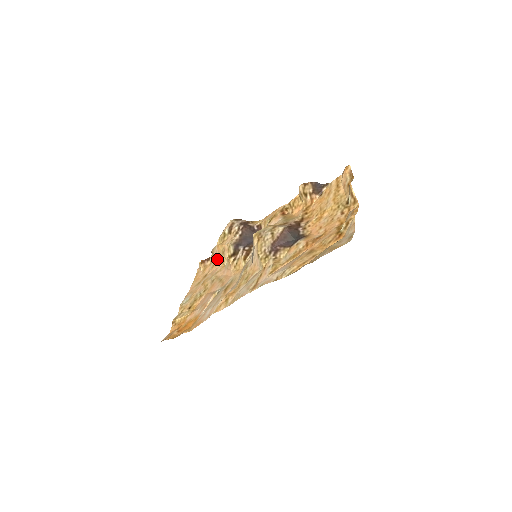
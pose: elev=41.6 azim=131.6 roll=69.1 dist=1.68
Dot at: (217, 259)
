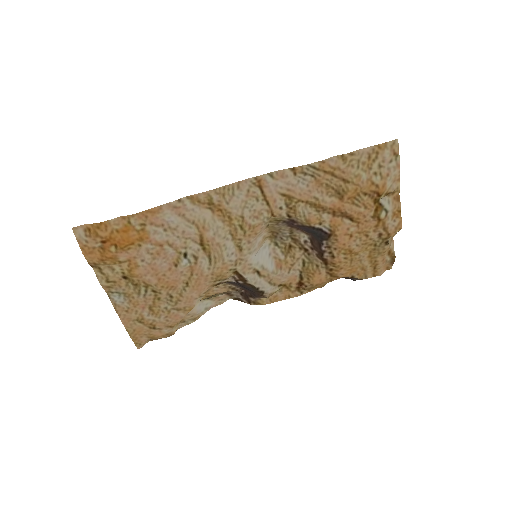
Dot at: occluded
